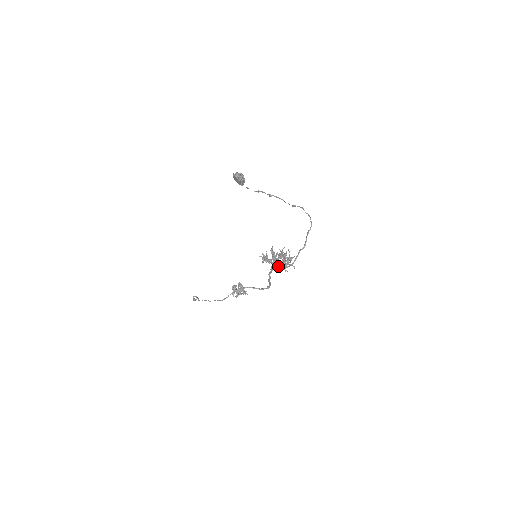
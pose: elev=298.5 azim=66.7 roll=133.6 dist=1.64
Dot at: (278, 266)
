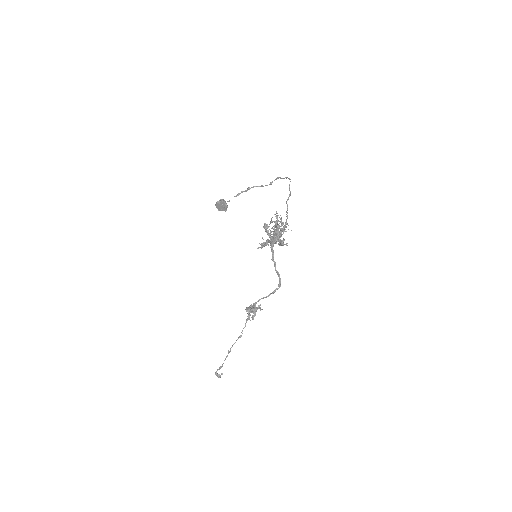
Dot at: (276, 239)
